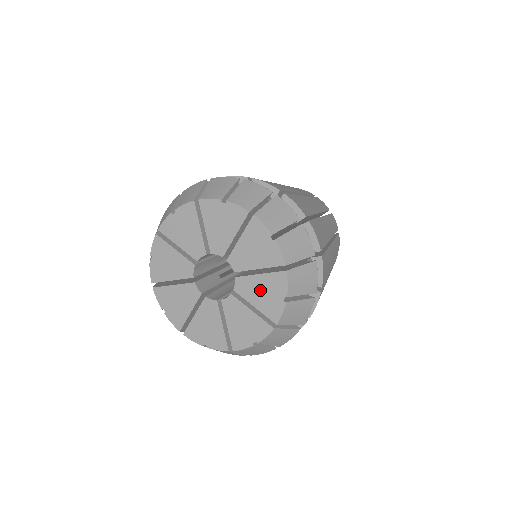
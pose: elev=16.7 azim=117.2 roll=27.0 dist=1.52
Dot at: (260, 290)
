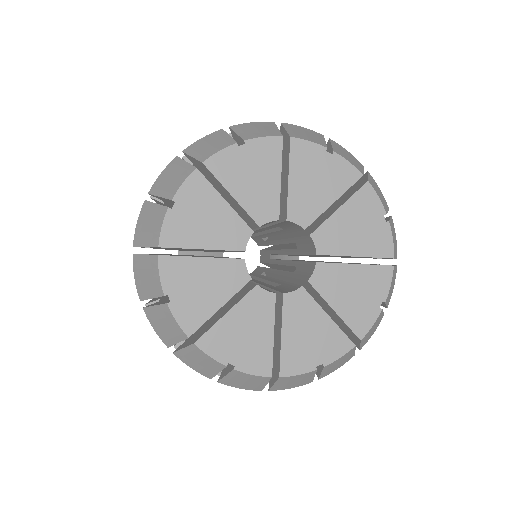
Dot at: (350, 287)
